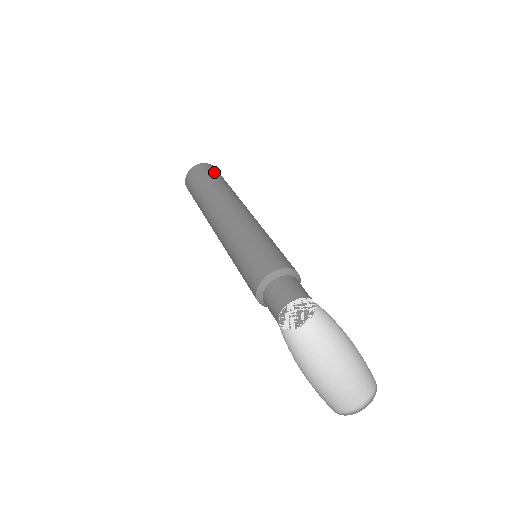
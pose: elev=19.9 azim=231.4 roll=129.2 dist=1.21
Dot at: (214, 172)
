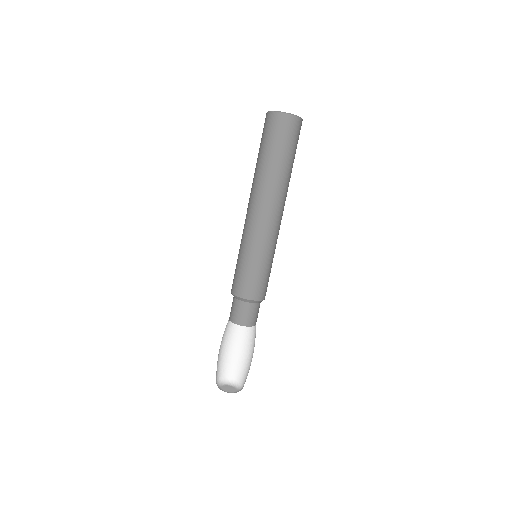
Dot at: (292, 139)
